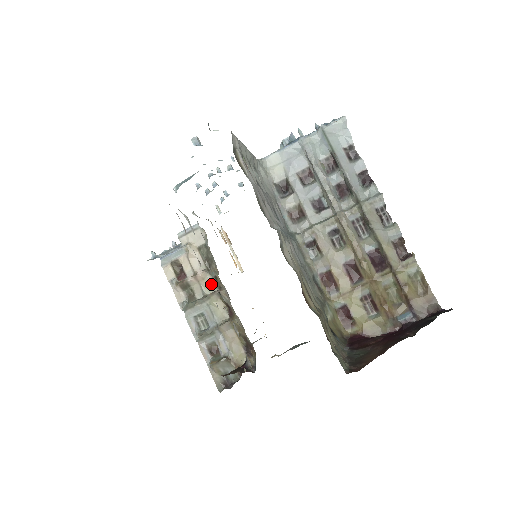
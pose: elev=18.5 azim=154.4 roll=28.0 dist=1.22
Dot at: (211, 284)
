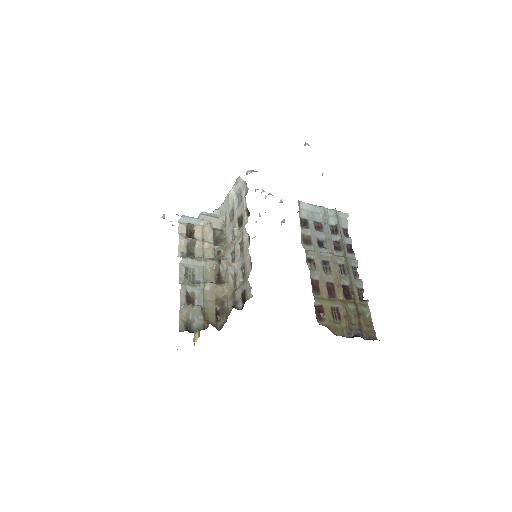
Dot at: (212, 254)
